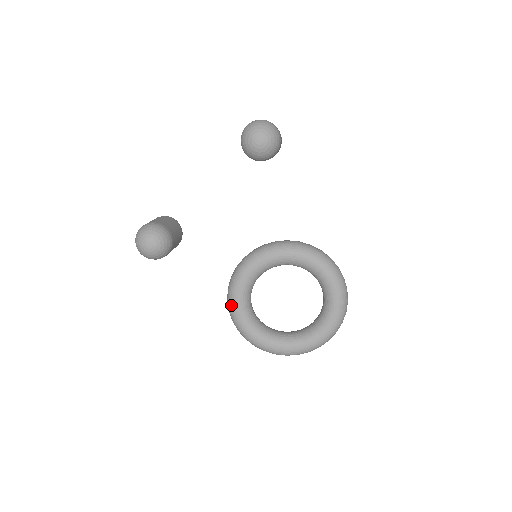
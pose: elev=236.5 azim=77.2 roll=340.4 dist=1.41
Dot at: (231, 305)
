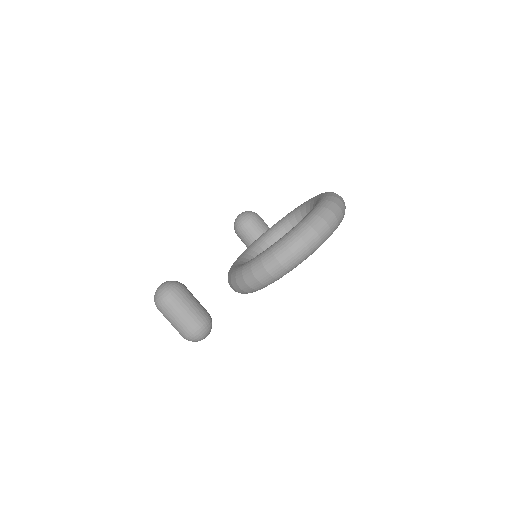
Dot at: occluded
